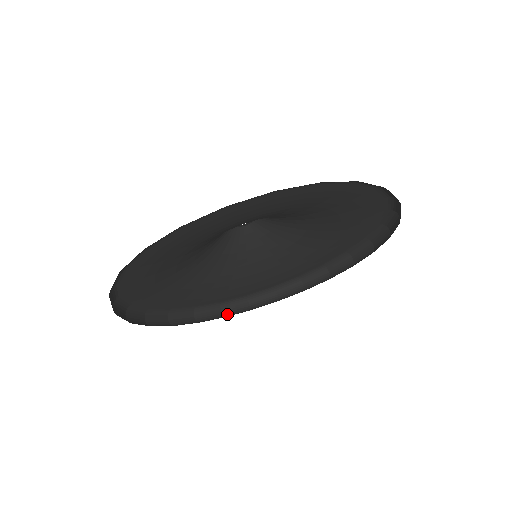
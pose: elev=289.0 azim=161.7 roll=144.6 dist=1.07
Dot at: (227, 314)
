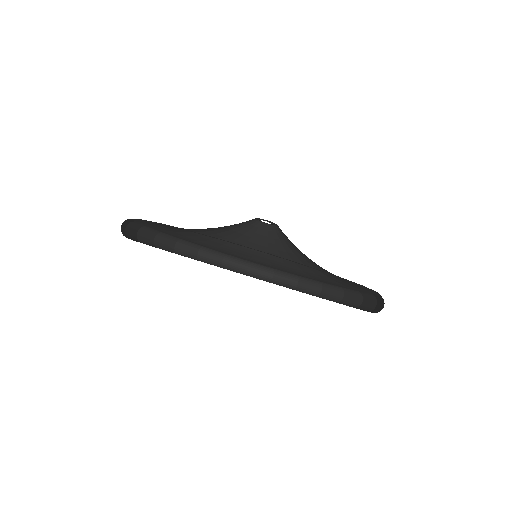
Dot at: (178, 251)
